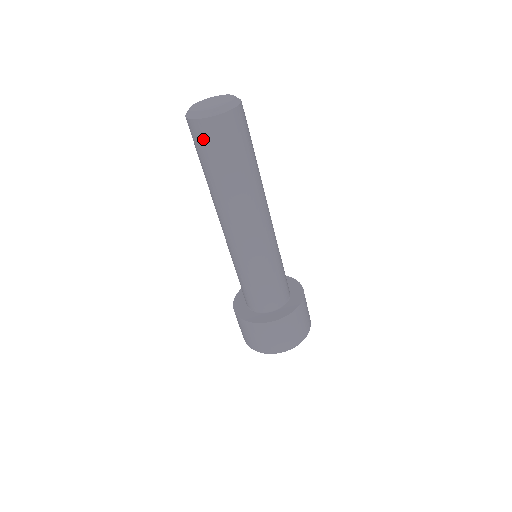
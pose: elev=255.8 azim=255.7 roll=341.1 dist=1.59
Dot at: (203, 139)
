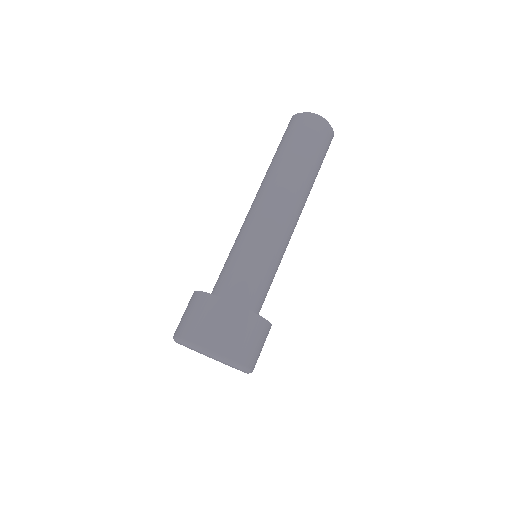
Dot at: (302, 126)
